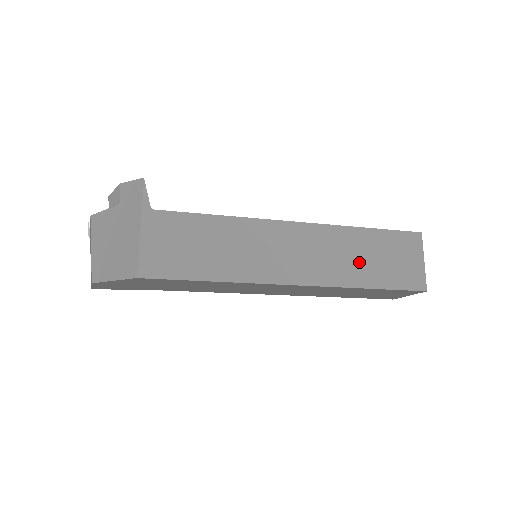
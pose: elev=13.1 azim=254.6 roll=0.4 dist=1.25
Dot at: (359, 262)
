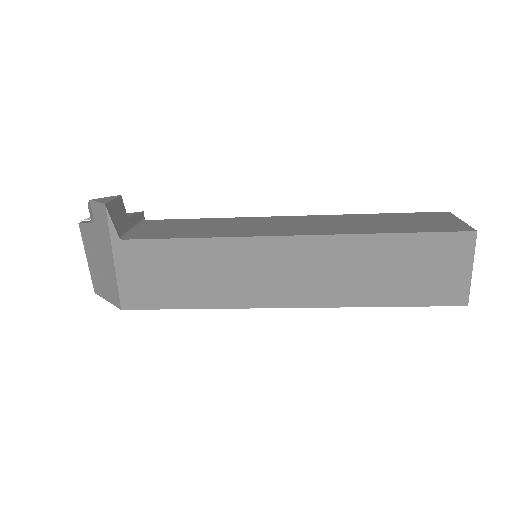
Dot at: (374, 277)
